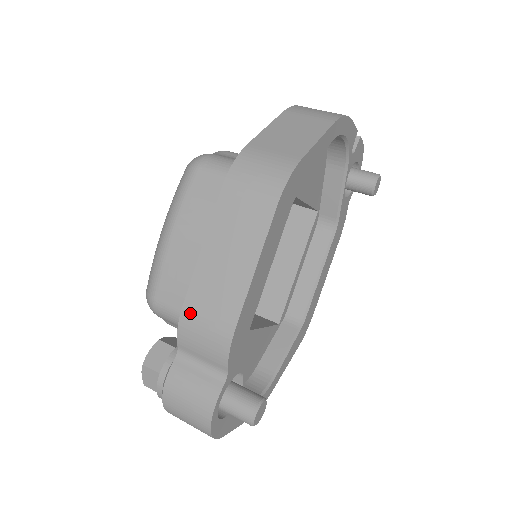
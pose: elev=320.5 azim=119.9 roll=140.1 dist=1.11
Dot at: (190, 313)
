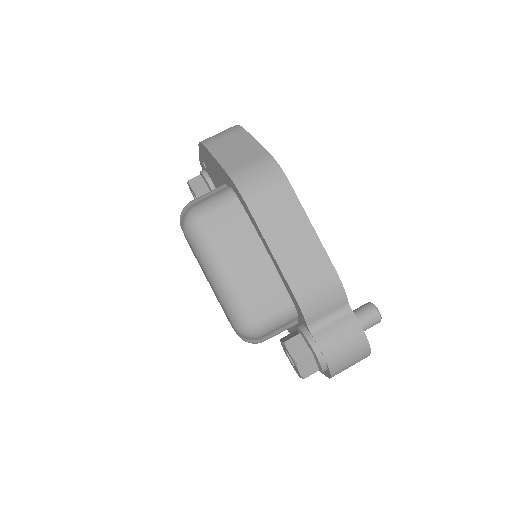
Dot at: (302, 292)
